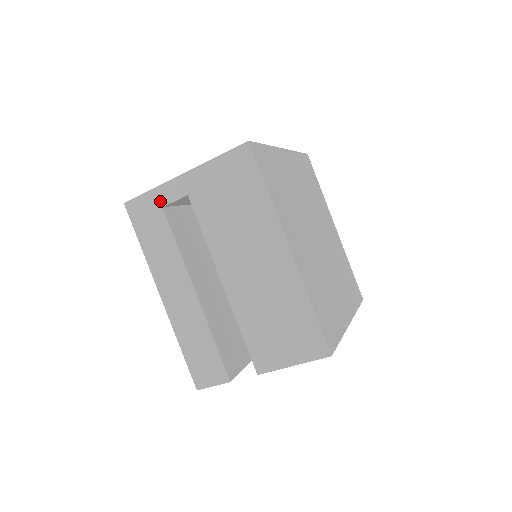
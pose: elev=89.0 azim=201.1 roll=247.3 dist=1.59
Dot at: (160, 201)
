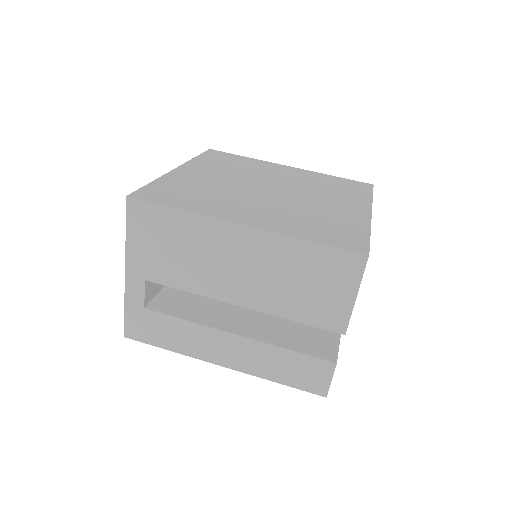
Dot at: (138, 307)
